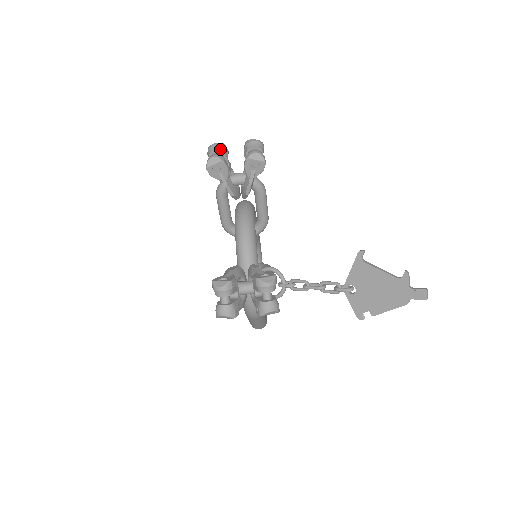
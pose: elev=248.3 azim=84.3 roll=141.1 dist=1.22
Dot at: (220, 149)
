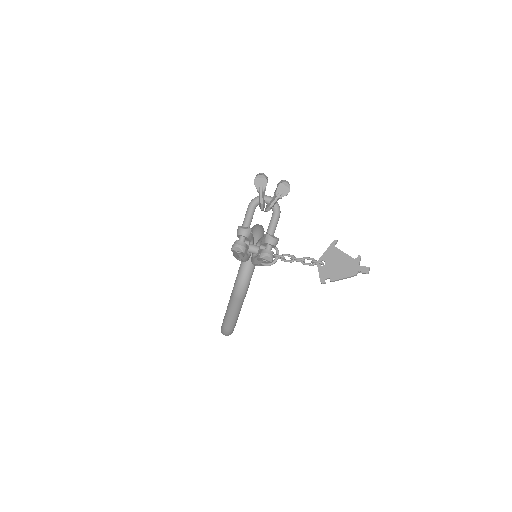
Dot at: (265, 176)
